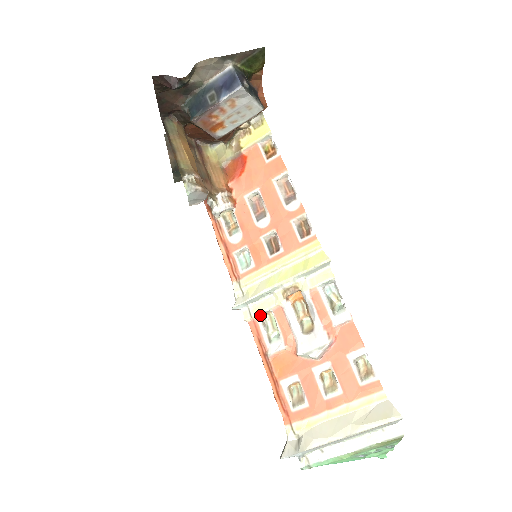
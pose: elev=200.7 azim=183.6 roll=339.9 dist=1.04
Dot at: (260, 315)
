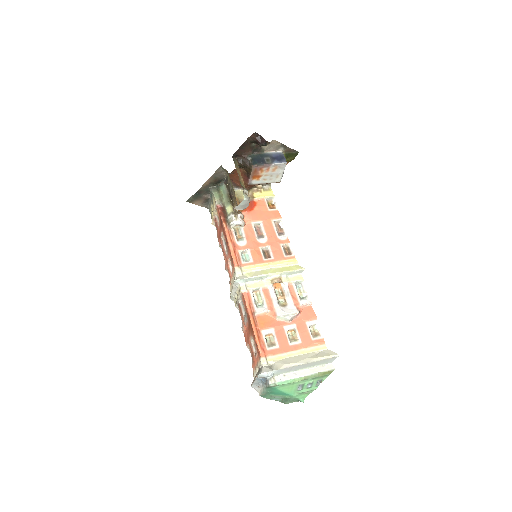
Dot at: (253, 290)
